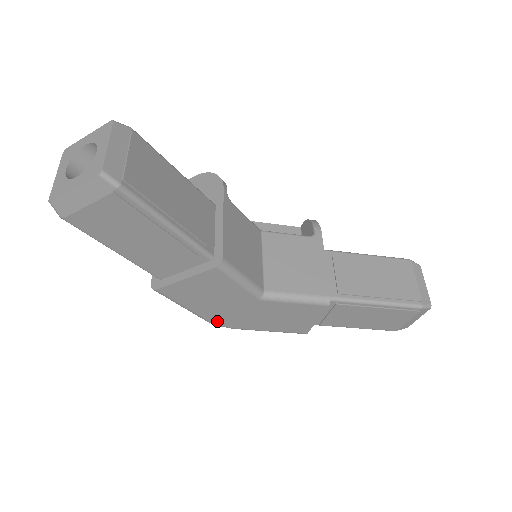
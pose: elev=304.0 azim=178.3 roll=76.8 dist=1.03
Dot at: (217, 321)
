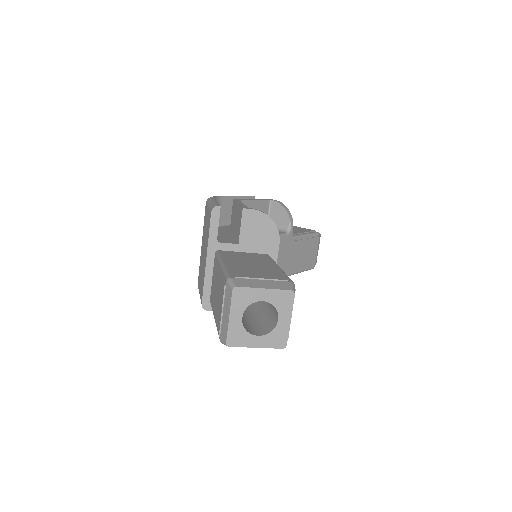
Dot at: occluded
